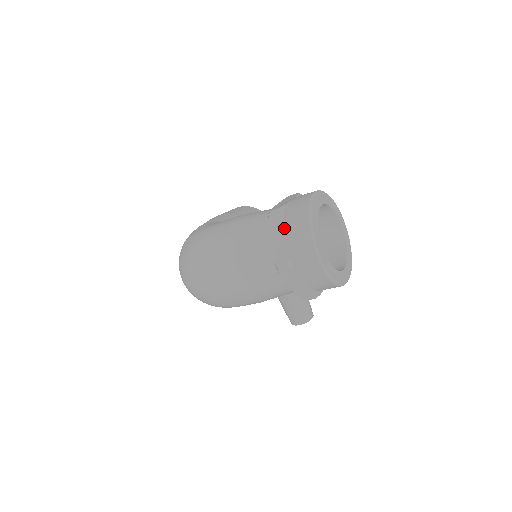
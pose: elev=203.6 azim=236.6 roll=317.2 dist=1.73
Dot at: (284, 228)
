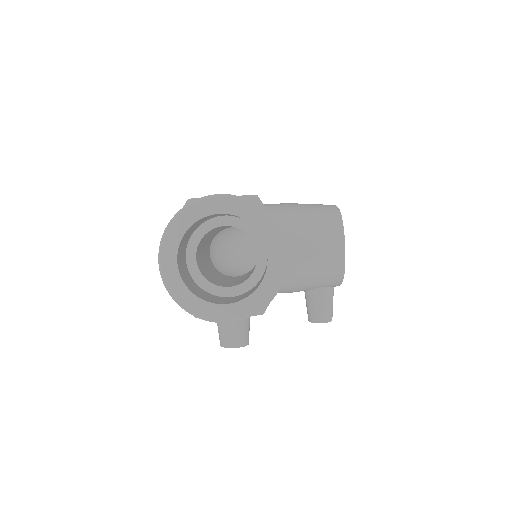
Dot at: occluded
